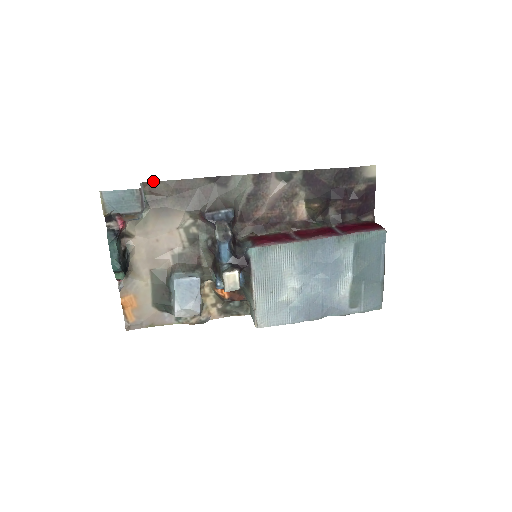
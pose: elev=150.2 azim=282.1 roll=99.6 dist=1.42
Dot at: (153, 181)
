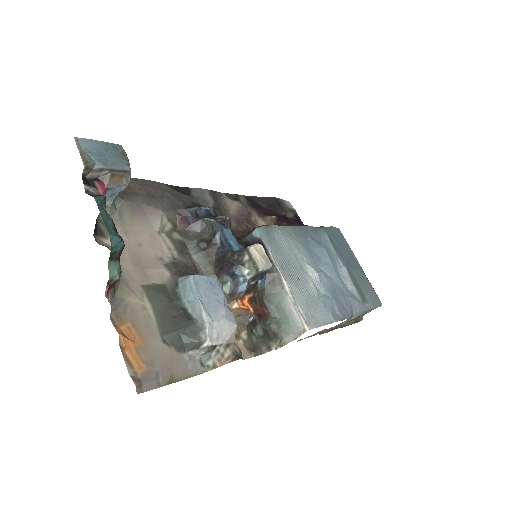
Dot at: occluded
